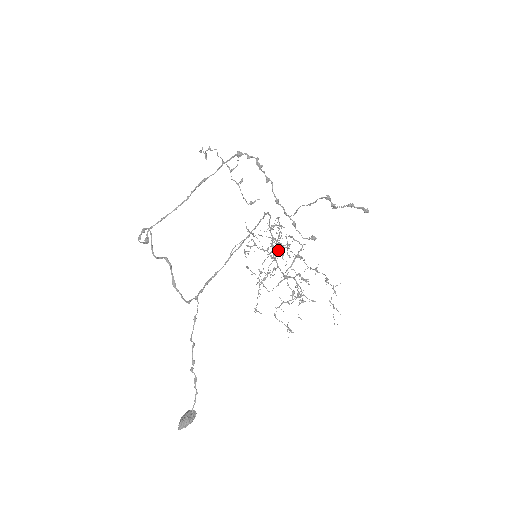
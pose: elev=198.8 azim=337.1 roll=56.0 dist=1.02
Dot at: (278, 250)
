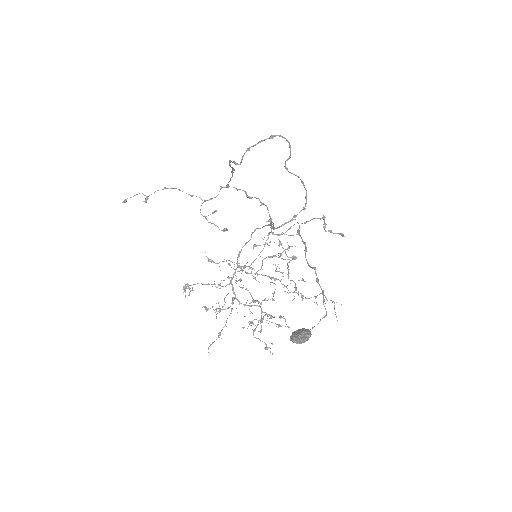
Dot at: occluded
